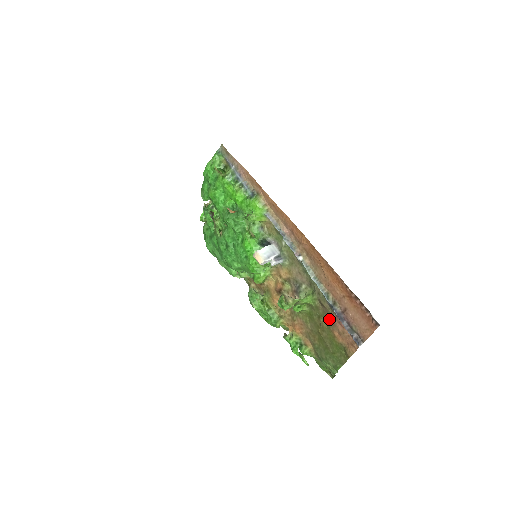
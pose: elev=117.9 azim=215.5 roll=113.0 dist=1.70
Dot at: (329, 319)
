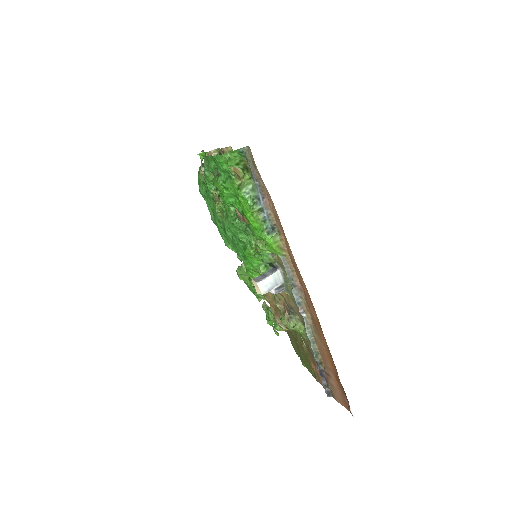
Dot at: (311, 355)
